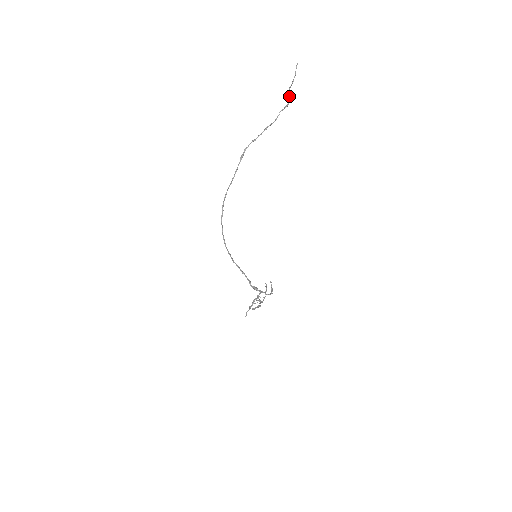
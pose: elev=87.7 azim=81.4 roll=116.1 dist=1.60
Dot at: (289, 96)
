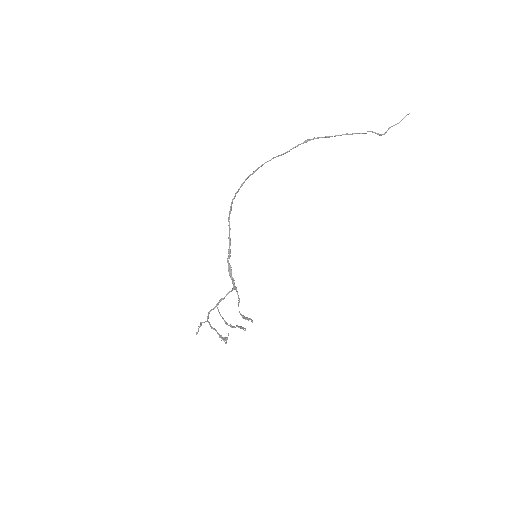
Dot at: (386, 131)
